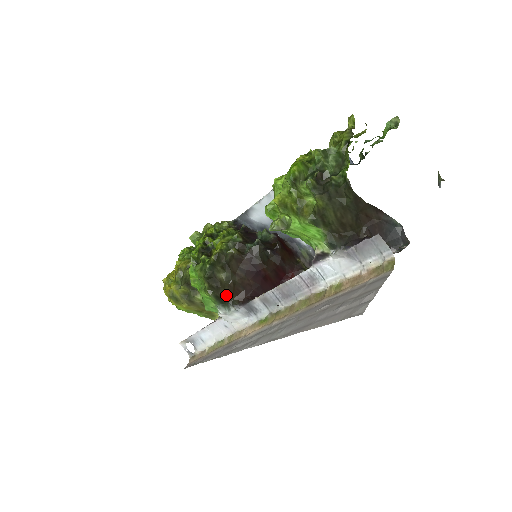
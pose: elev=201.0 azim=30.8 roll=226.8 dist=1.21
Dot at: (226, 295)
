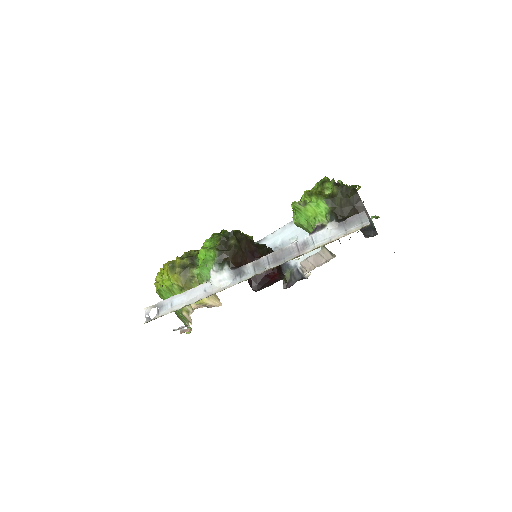
Dot at: (228, 255)
